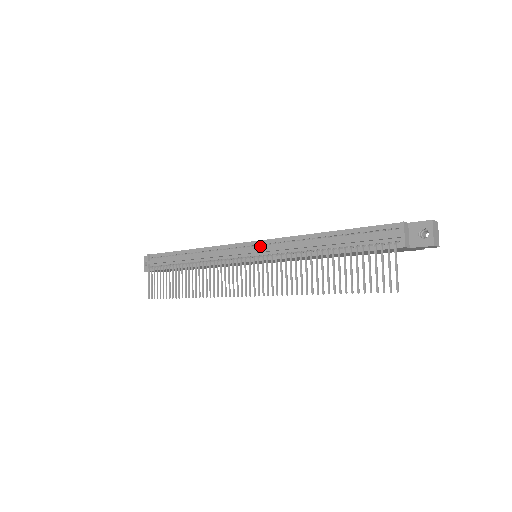
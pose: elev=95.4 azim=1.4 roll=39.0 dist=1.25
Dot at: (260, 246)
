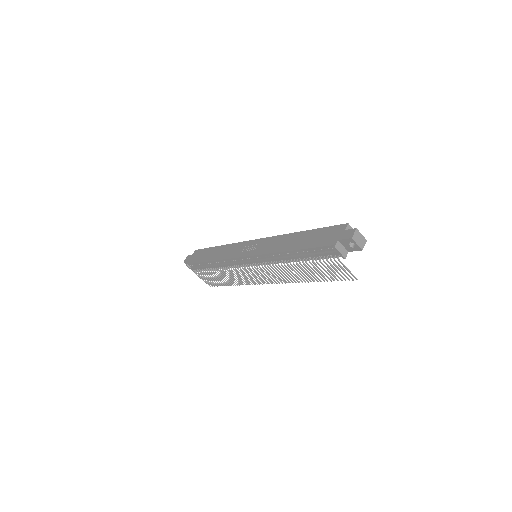
Dot at: (255, 259)
